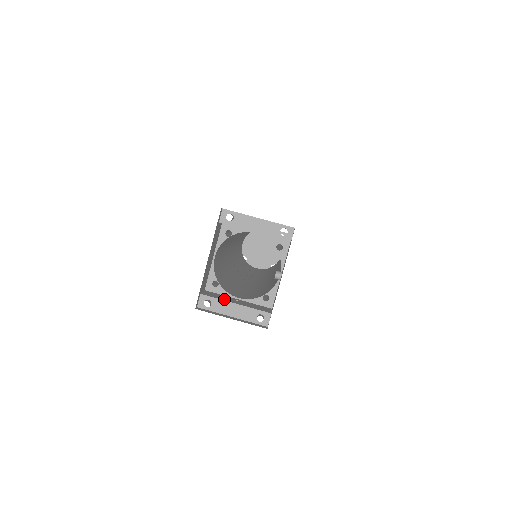
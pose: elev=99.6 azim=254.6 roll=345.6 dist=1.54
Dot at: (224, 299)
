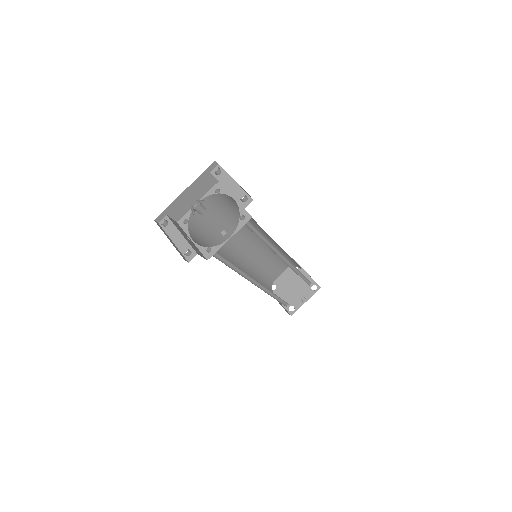
Dot at: (178, 228)
